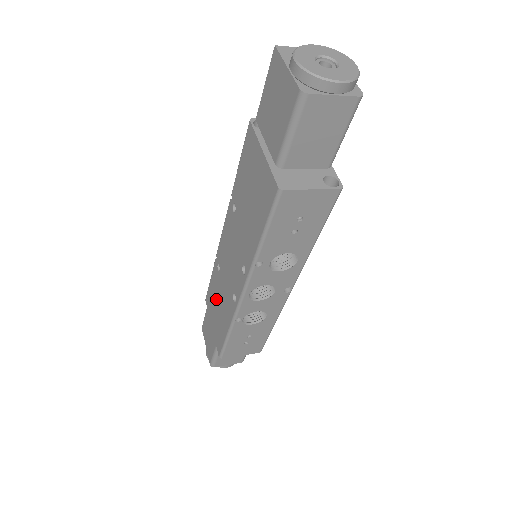
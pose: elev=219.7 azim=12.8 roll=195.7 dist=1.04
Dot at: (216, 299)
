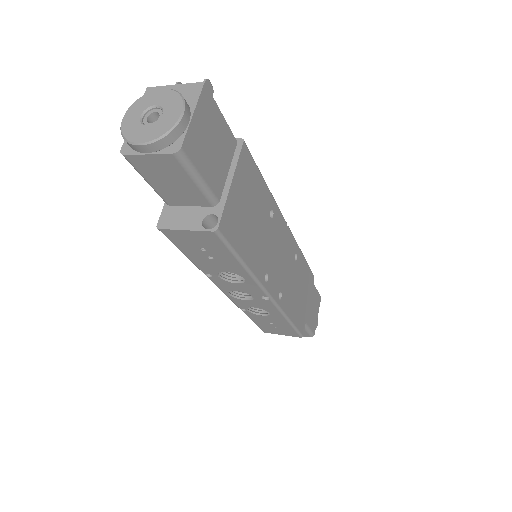
Dot at: occluded
